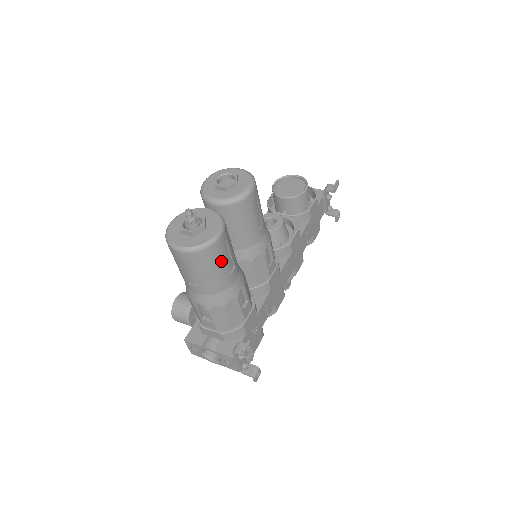
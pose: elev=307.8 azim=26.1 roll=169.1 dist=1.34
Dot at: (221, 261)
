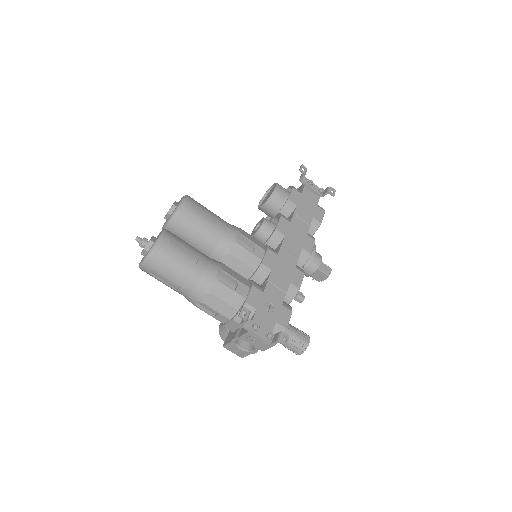
Dot at: (176, 257)
